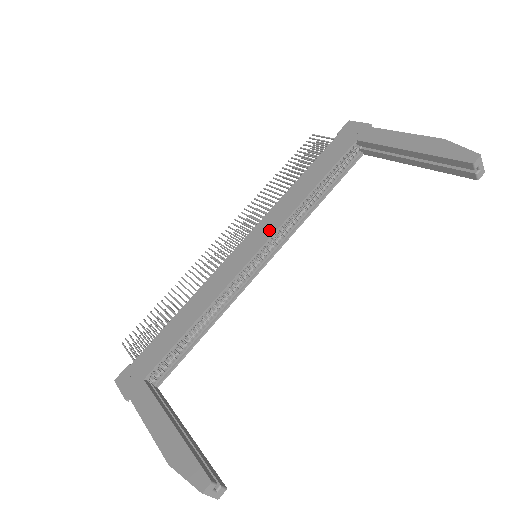
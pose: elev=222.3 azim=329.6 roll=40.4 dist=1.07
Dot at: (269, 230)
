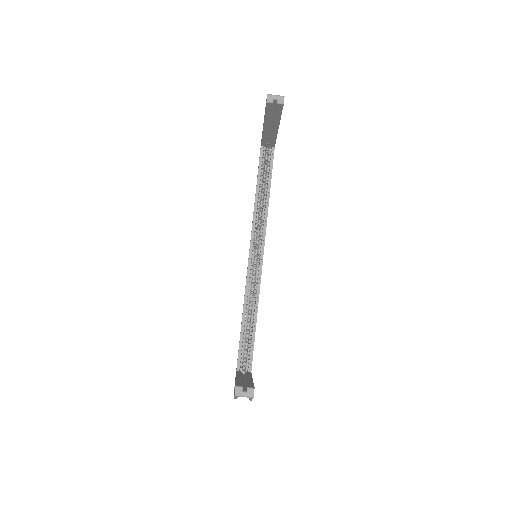
Dot at: occluded
